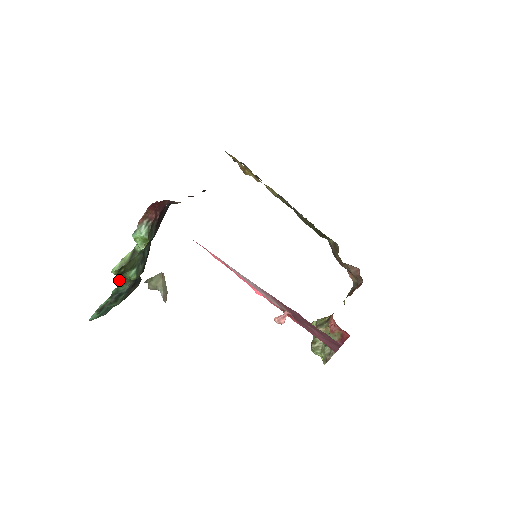
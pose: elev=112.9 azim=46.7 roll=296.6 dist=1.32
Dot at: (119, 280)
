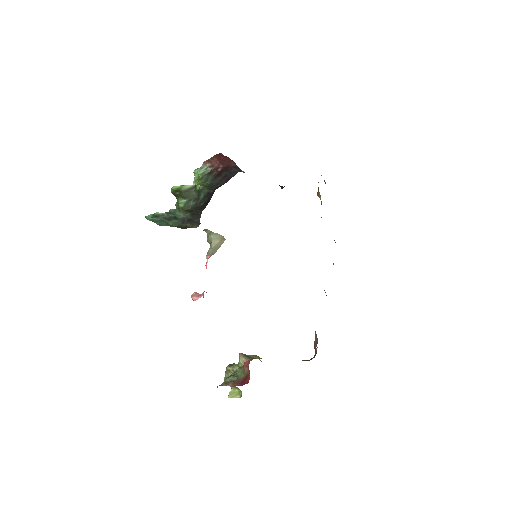
Dot at: (177, 203)
